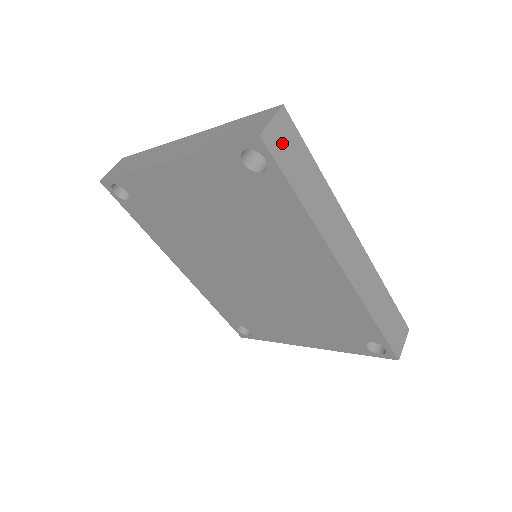
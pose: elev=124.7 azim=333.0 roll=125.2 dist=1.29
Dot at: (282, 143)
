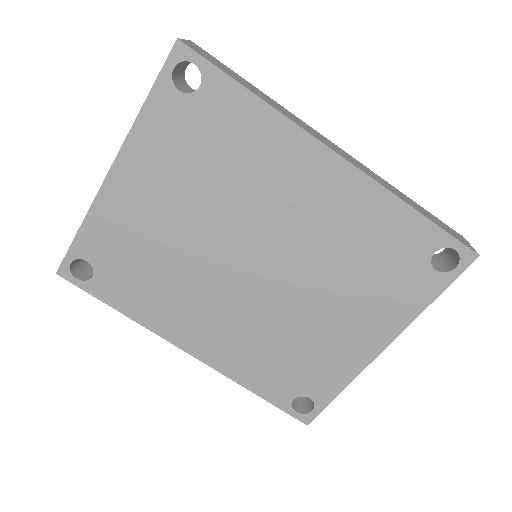
Dot at: (204, 55)
